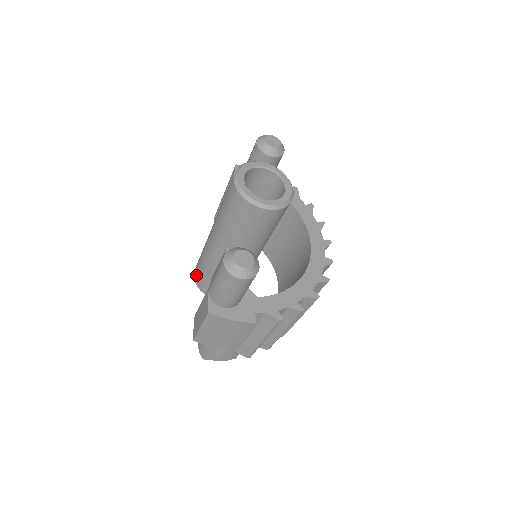
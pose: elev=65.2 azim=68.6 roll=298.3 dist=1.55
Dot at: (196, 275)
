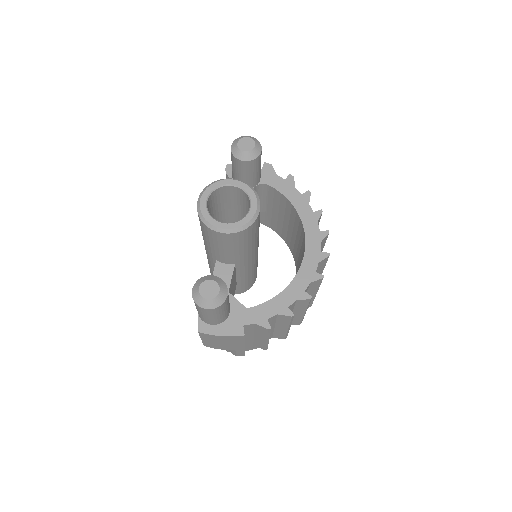
Dot at: occluded
